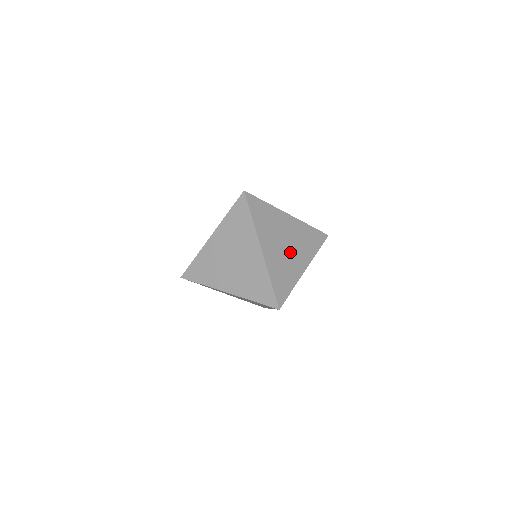
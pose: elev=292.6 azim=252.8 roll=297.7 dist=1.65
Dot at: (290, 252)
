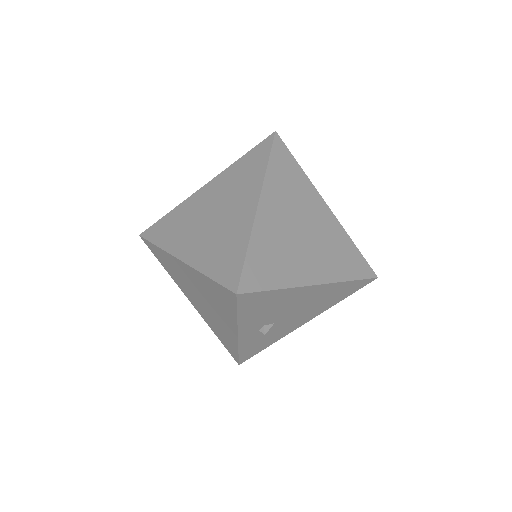
Dot at: (303, 244)
